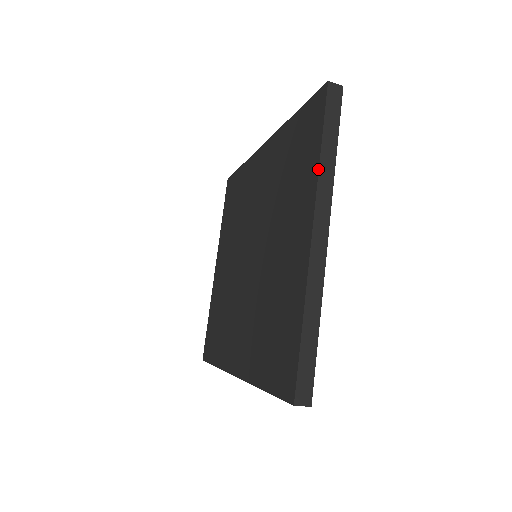
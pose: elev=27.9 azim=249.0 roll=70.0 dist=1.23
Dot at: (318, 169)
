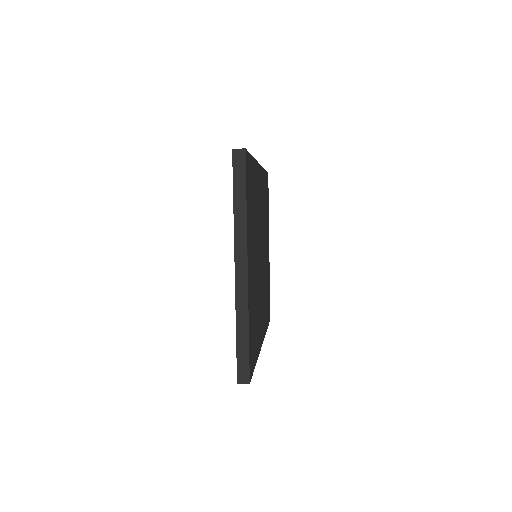
Dot at: occluded
